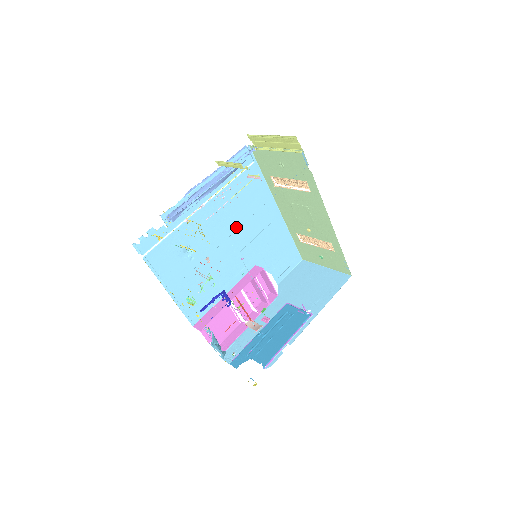
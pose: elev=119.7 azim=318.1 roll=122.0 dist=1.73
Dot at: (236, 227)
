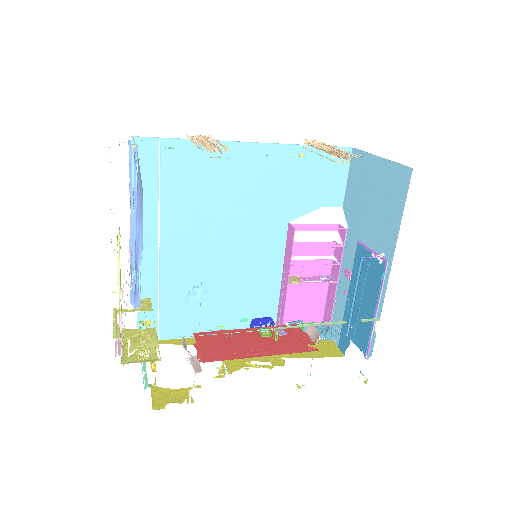
Dot at: (220, 220)
